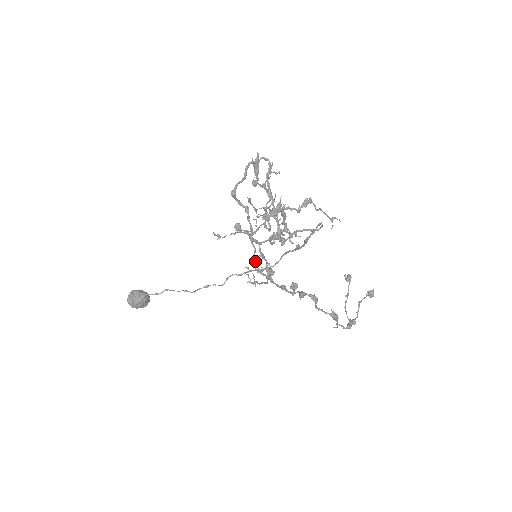
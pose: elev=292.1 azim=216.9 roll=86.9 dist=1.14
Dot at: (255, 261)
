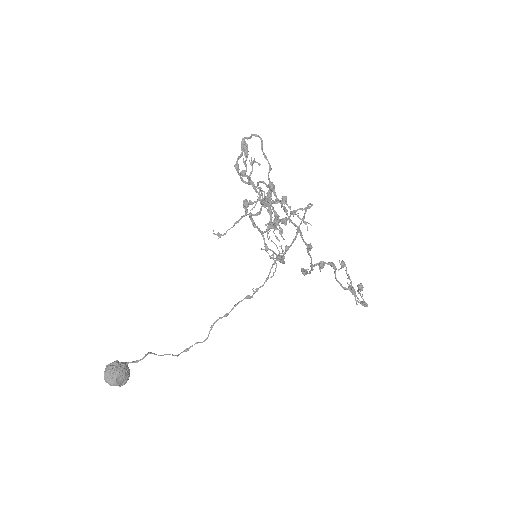
Dot at: (285, 208)
